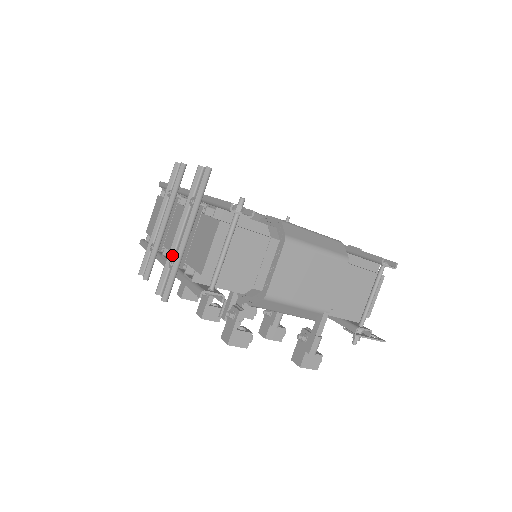
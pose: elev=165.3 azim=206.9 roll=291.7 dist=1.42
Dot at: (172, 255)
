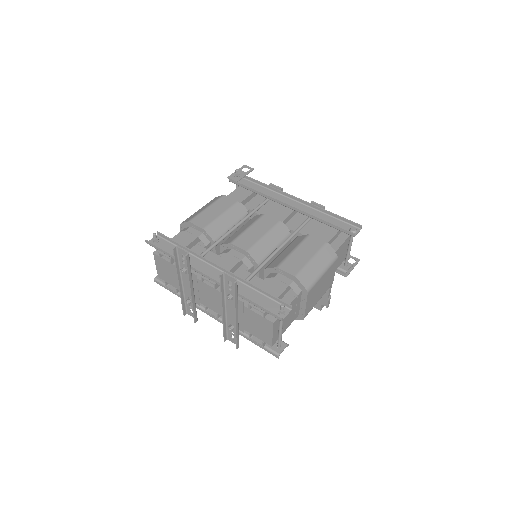
Dot at: (225, 322)
